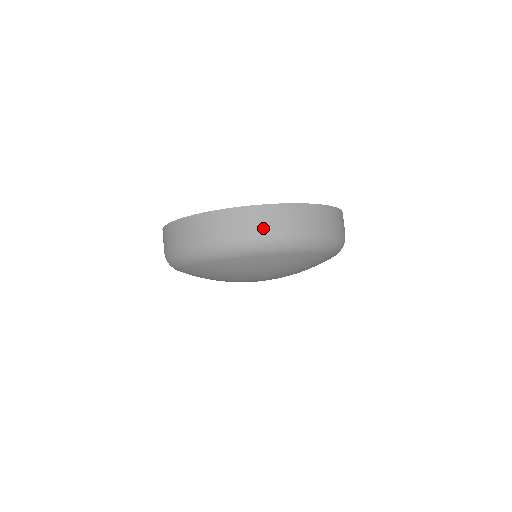
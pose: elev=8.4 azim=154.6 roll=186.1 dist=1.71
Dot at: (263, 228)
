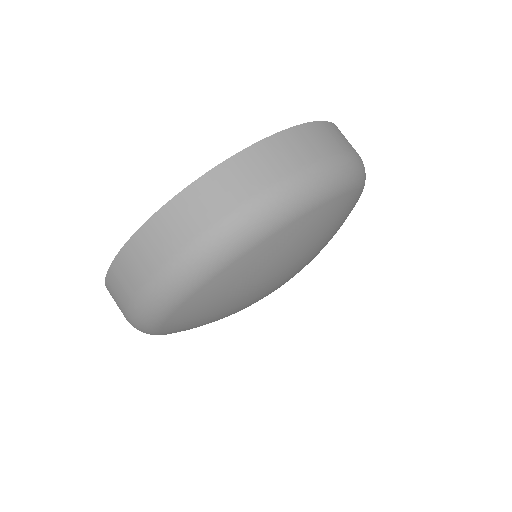
Dot at: (167, 254)
